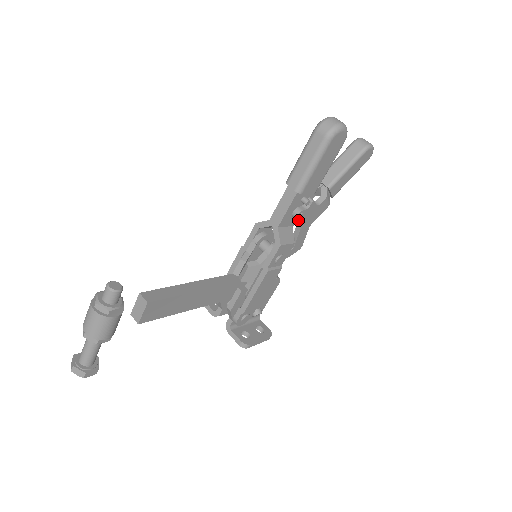
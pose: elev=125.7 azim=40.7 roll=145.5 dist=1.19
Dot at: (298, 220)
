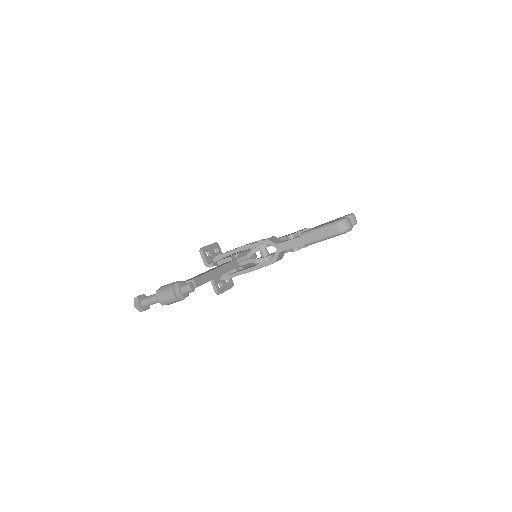
Dot at: (293, 251)
